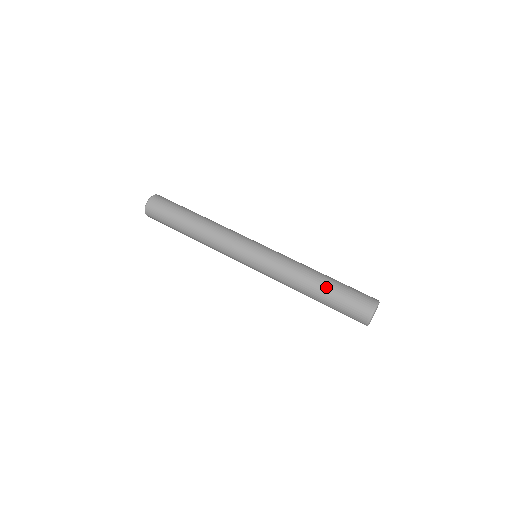
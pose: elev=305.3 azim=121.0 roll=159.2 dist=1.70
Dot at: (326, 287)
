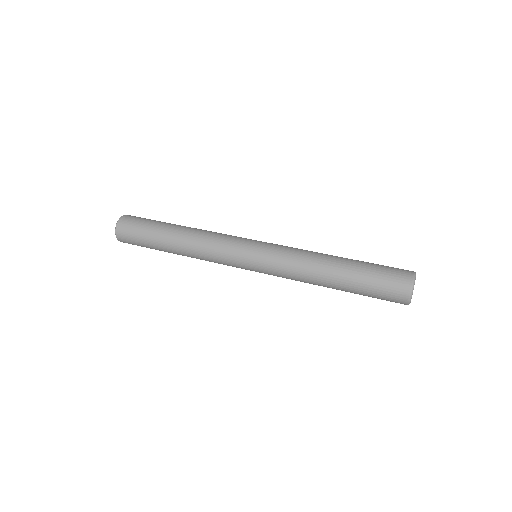
Dot at: (352, 259)
